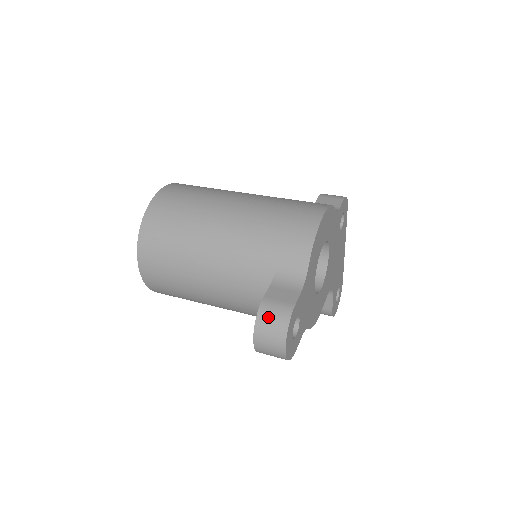
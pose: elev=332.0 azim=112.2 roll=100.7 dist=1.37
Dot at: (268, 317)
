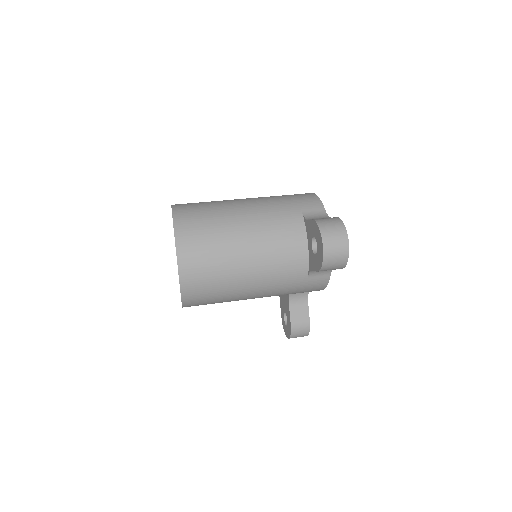
Dot at: (326, 223)
